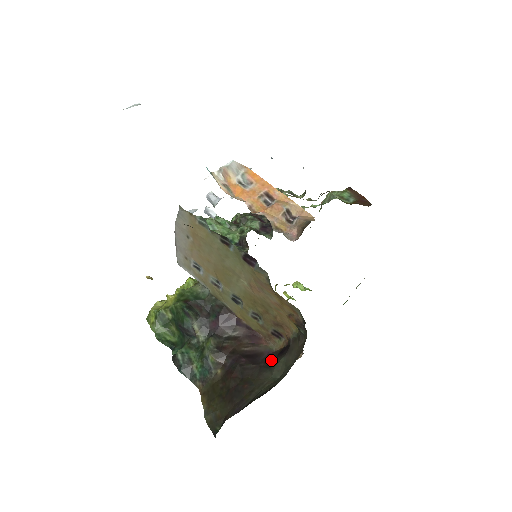
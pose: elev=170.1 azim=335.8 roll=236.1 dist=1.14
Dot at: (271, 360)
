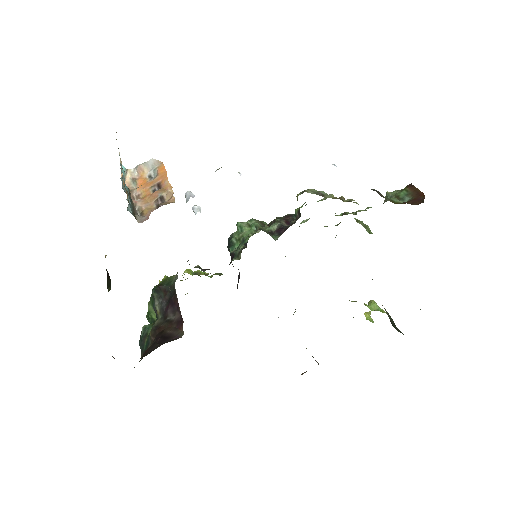
Dot at: occluded
